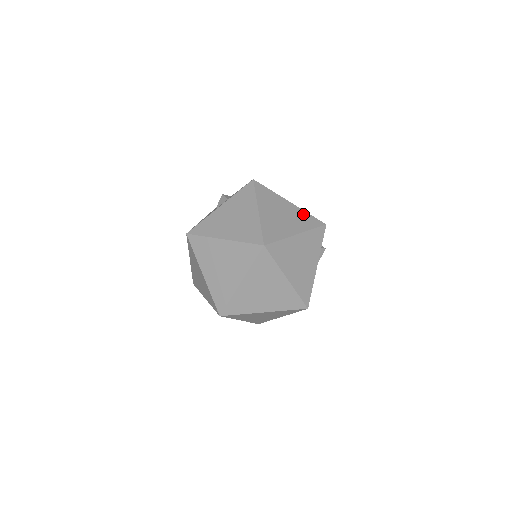
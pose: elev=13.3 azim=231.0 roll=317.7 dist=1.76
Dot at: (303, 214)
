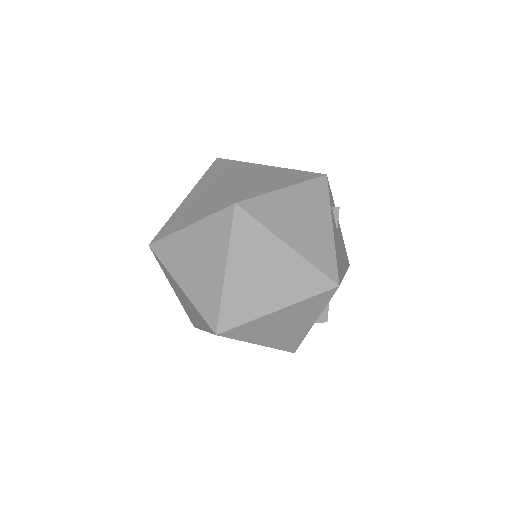
Dot at: (291, 172)
